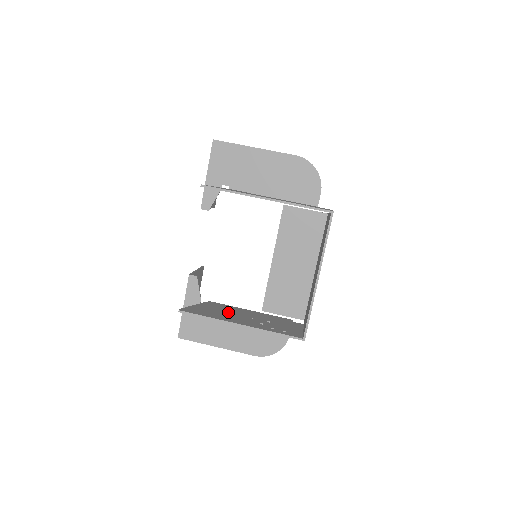
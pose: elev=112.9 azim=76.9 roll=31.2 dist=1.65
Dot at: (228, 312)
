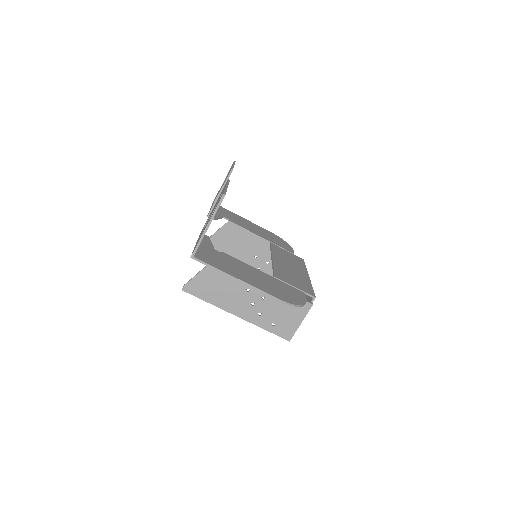
Dot at: (238, 248)
